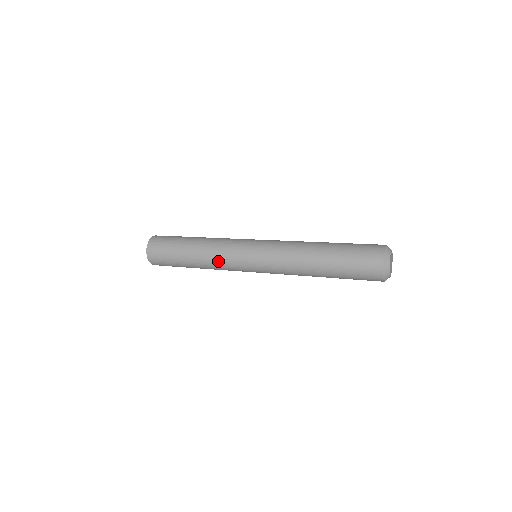
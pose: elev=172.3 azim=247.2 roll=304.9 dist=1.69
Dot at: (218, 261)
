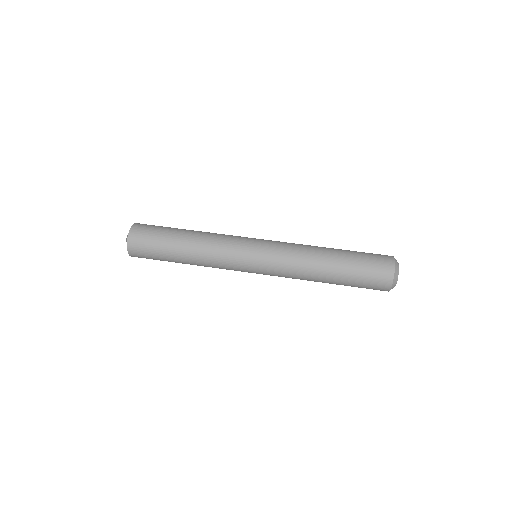
Dot at: occluded
